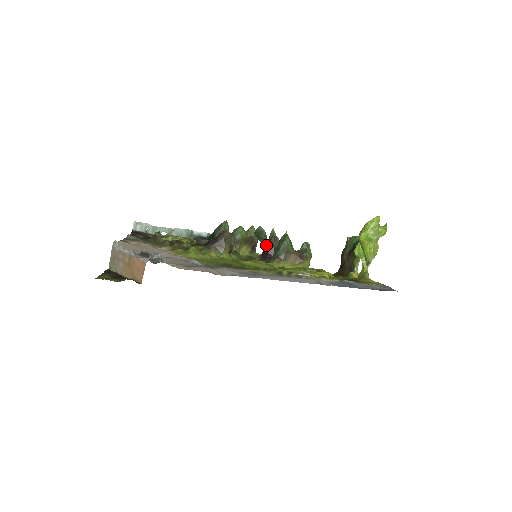
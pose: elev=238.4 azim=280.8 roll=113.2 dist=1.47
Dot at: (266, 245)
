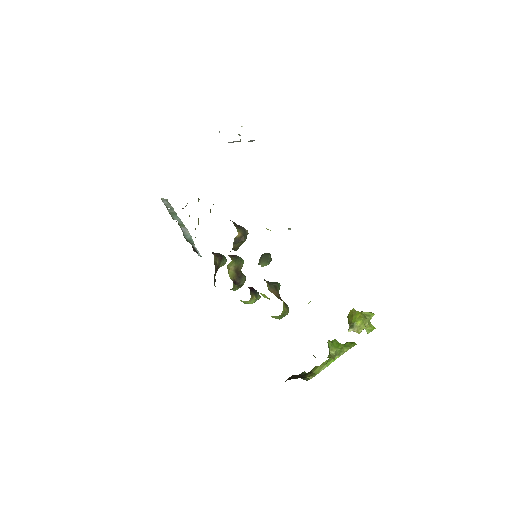
Dot at: occluded
